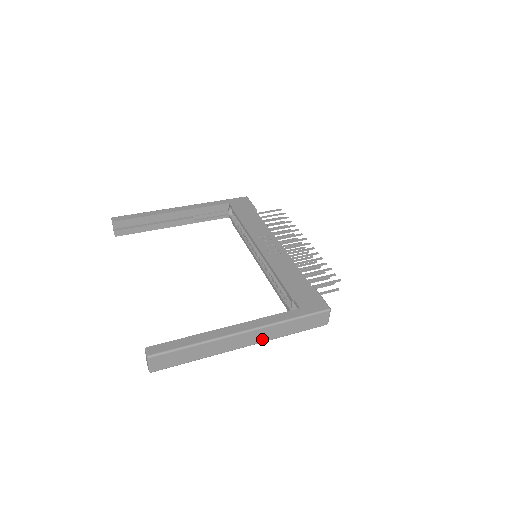
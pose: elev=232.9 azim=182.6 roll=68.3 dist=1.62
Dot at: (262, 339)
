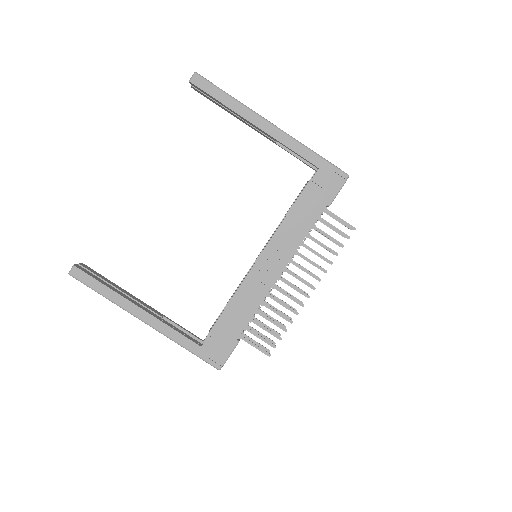
Dot at: occluded
